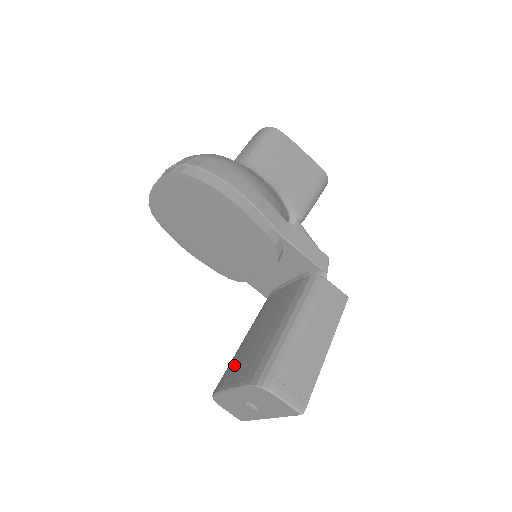
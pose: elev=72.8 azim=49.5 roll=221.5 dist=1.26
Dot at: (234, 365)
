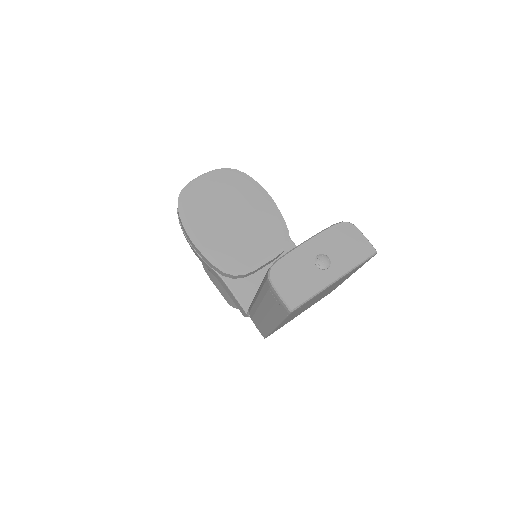
Dot at: occluded
